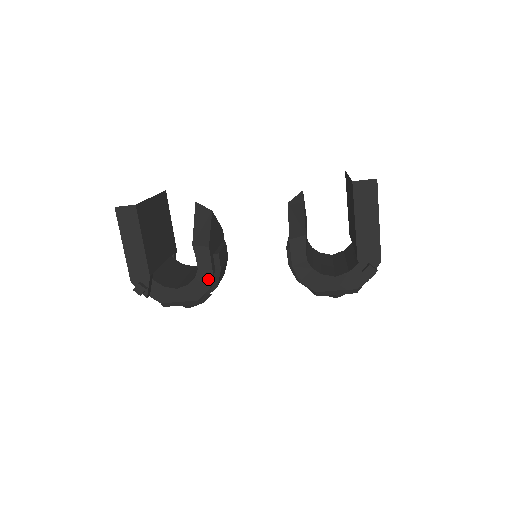
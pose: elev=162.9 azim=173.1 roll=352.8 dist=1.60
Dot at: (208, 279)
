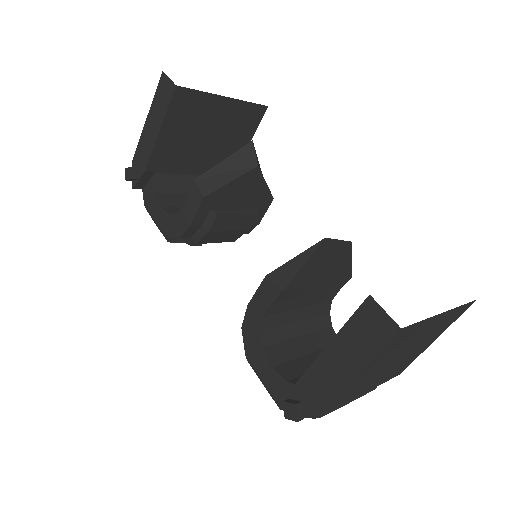
Dot at: (184, 227)
